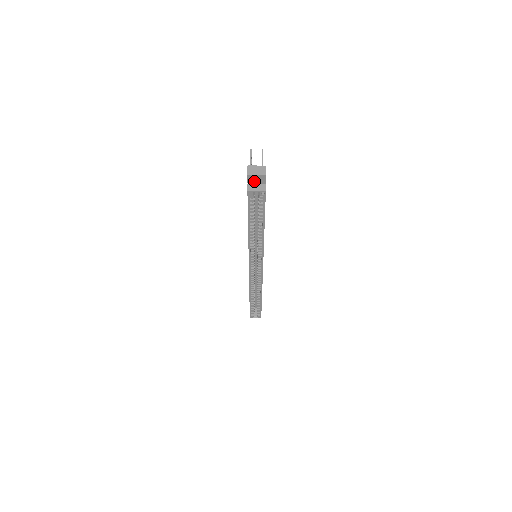
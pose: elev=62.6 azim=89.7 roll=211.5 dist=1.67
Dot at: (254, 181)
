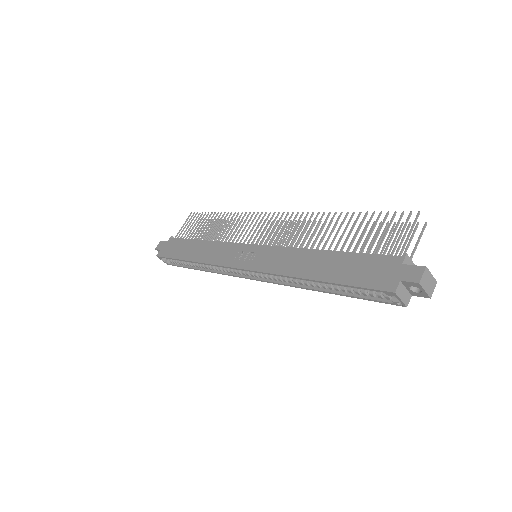
Dot at: (410, 286)
